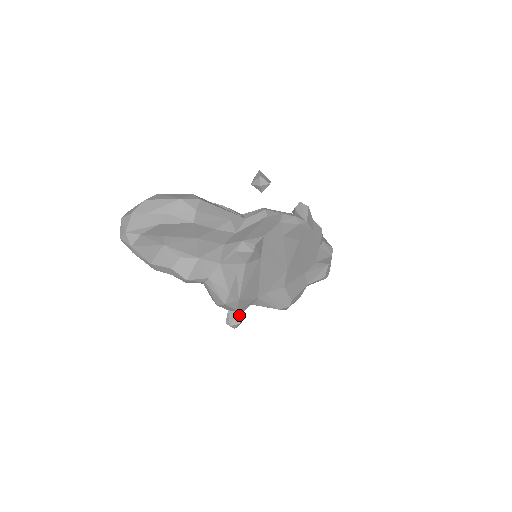
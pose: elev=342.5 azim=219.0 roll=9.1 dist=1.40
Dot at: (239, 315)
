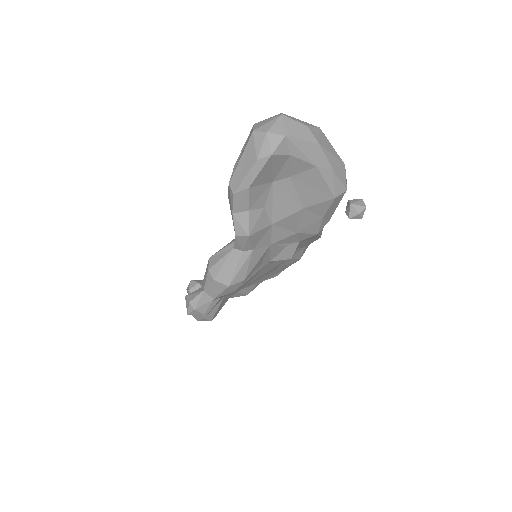
Dot at: (209, 304)
